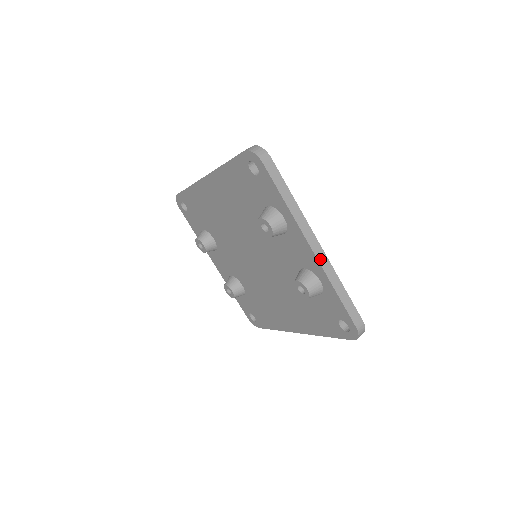
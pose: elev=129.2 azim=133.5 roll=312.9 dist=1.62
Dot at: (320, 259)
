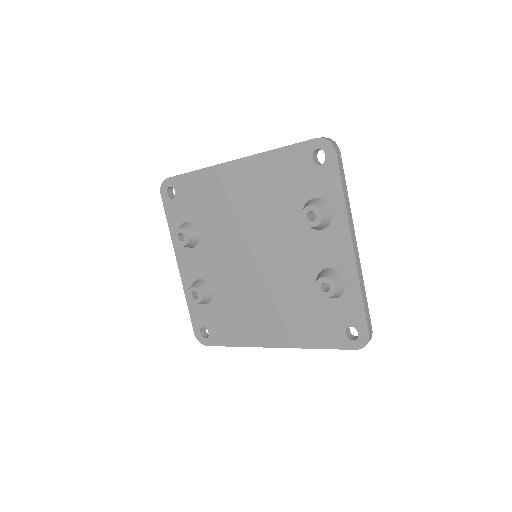
Dot at: (356, 258)
